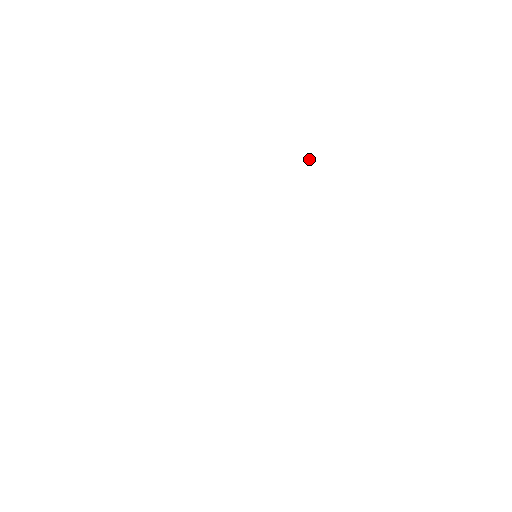
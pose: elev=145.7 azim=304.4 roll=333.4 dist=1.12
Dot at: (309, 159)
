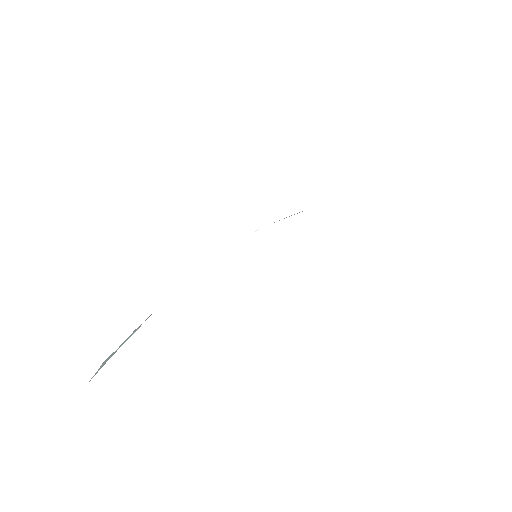
Dot at: occluded
